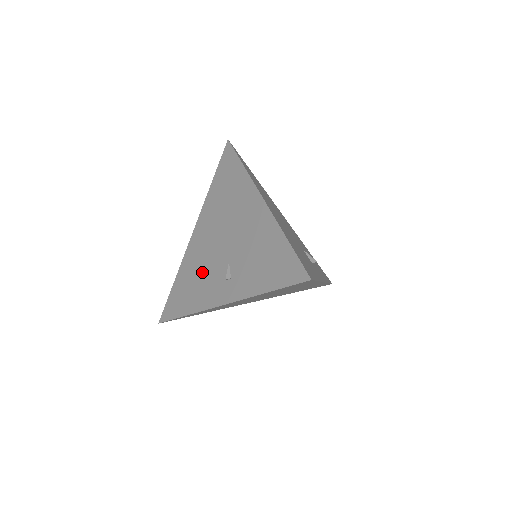
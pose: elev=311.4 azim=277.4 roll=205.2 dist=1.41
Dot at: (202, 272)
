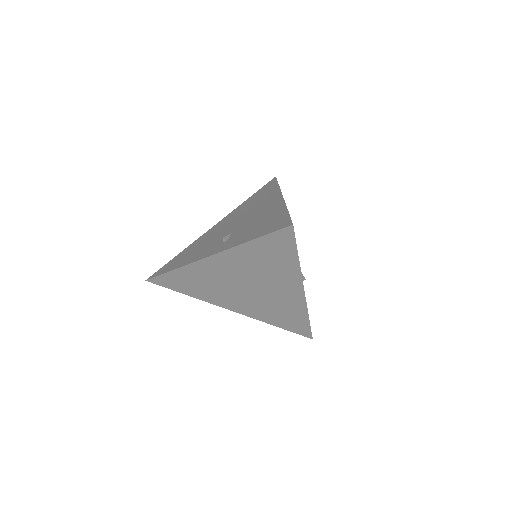
Dot at: (206, 243)
